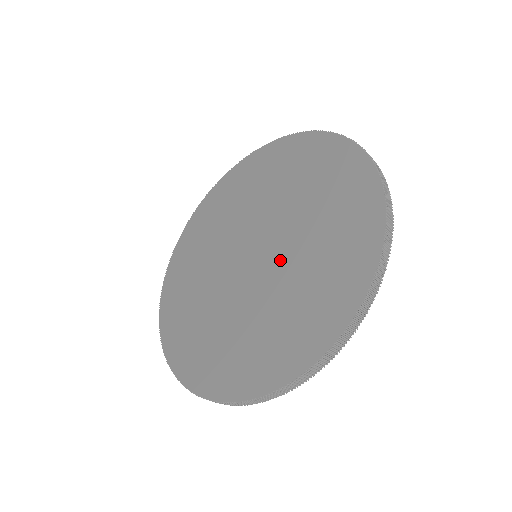
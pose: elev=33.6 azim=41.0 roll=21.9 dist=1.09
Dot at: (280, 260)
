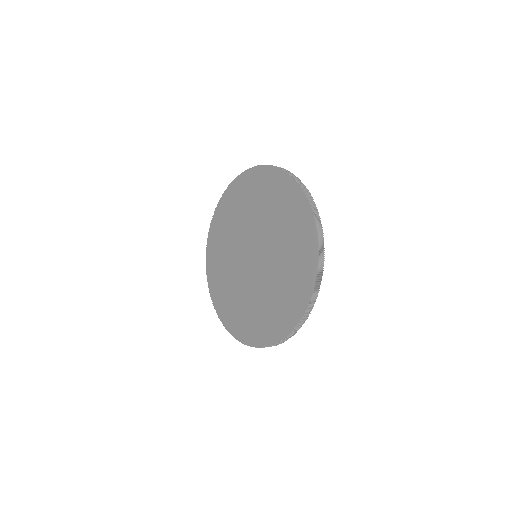
Dot at: (263, 276)
